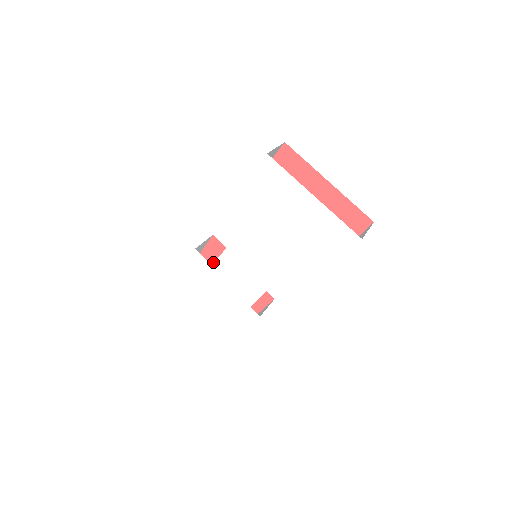
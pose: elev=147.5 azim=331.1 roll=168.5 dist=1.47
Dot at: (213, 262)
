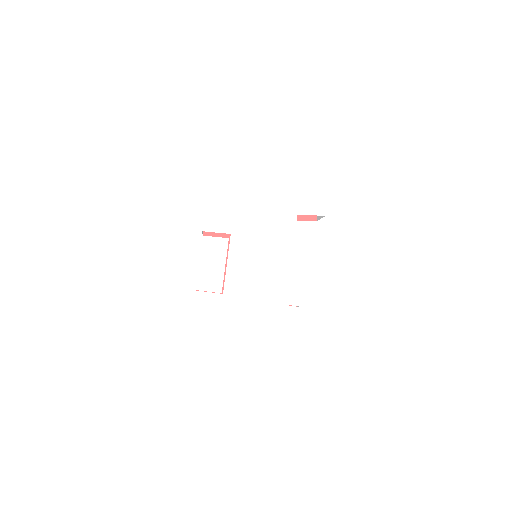
Dot at: occluded
